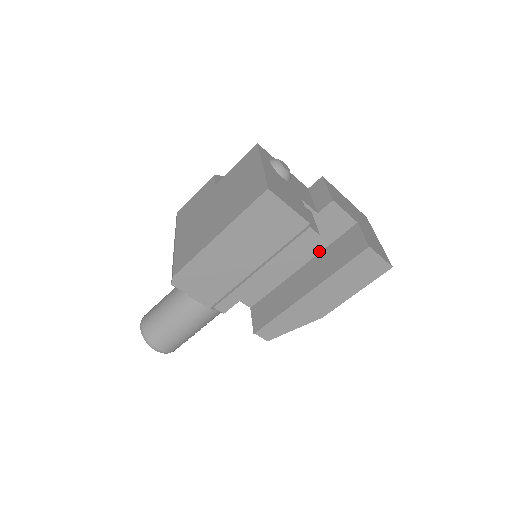
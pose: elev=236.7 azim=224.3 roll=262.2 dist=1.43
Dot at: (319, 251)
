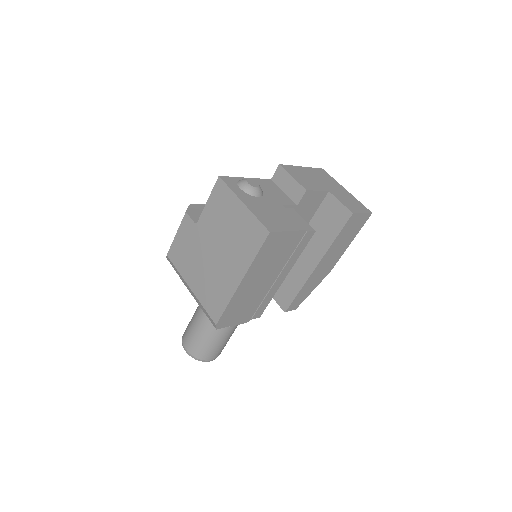
Dot at: occluded
